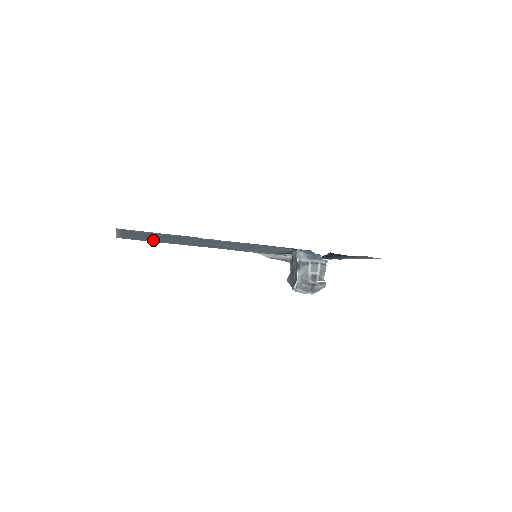
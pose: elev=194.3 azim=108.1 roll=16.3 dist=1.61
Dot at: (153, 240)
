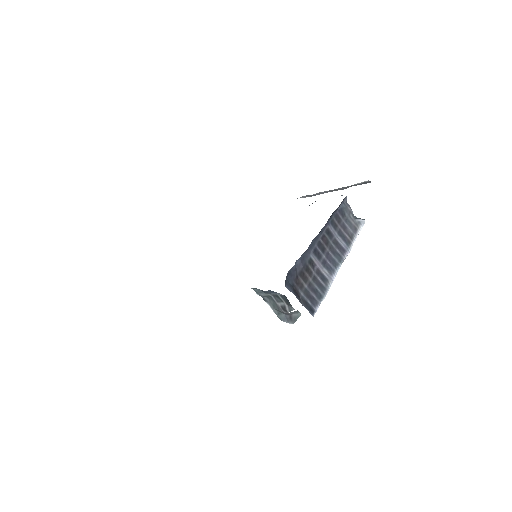
Dot at: occluded
